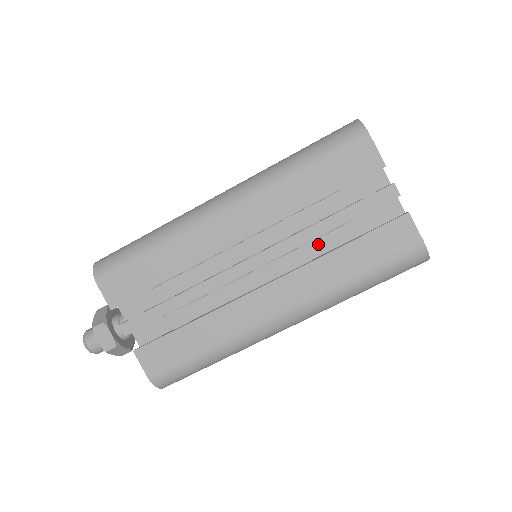
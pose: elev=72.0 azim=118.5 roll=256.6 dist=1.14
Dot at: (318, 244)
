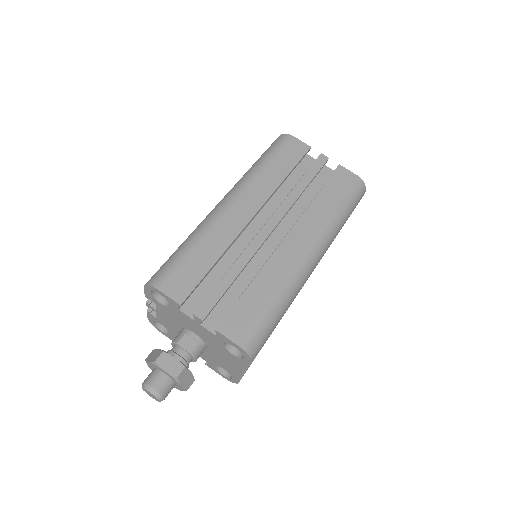
Dot at: (300, 206)
